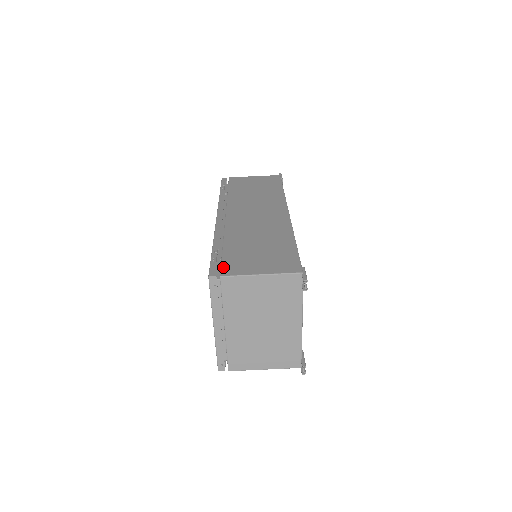
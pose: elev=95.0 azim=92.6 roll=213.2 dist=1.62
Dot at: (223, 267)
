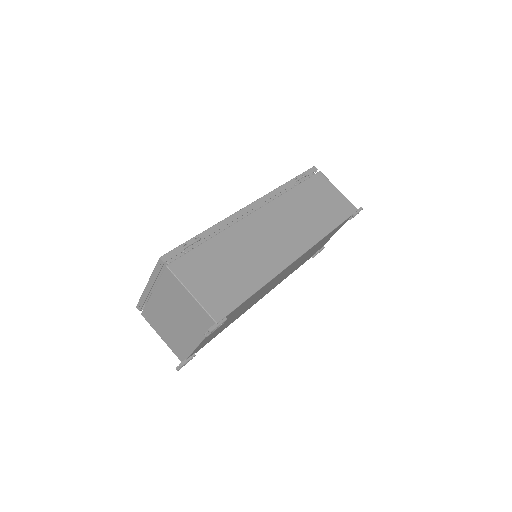
Dot at: (180, 259)
